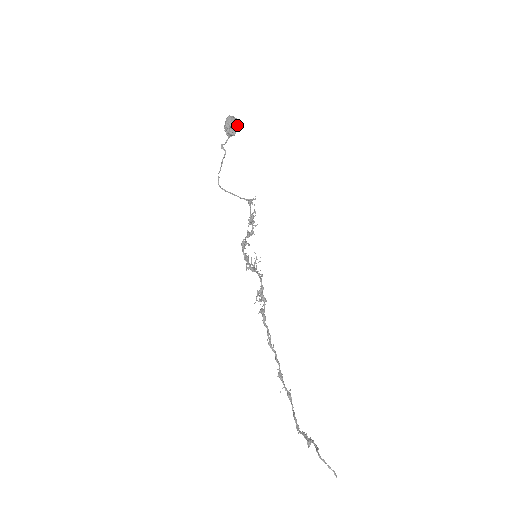
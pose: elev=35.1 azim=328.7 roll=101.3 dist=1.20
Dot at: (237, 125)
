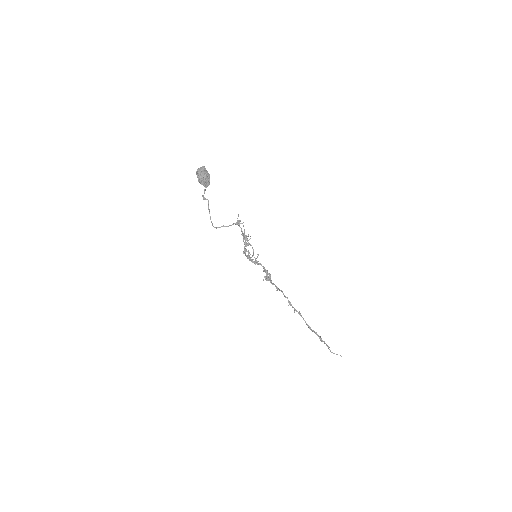
Dot at: (209, 176)
